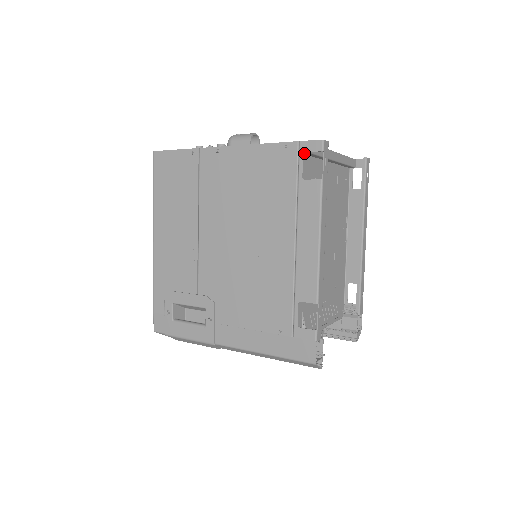
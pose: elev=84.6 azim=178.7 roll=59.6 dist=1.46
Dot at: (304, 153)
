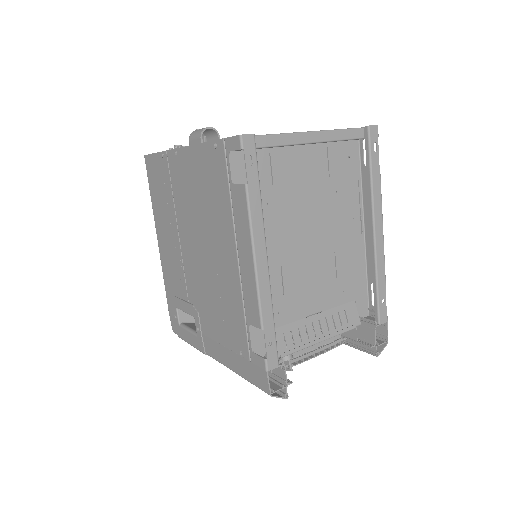
Dot at: (235, 150)
